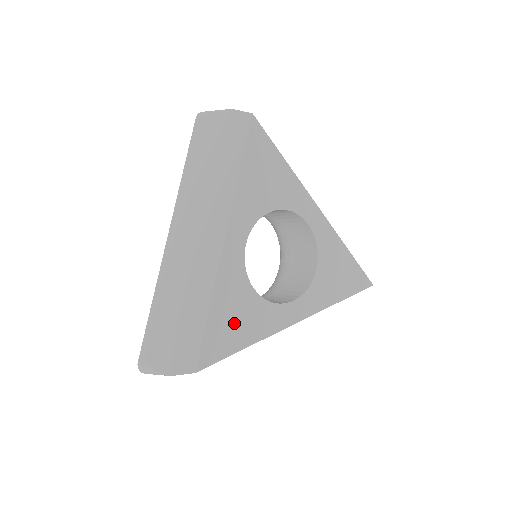
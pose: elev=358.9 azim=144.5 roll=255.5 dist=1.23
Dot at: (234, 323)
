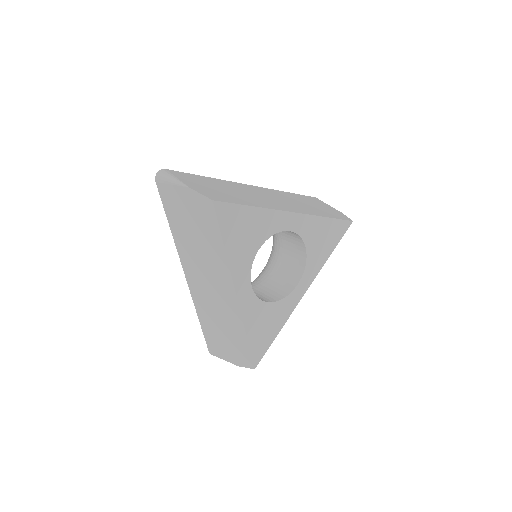
Dot at: (265, 329)
